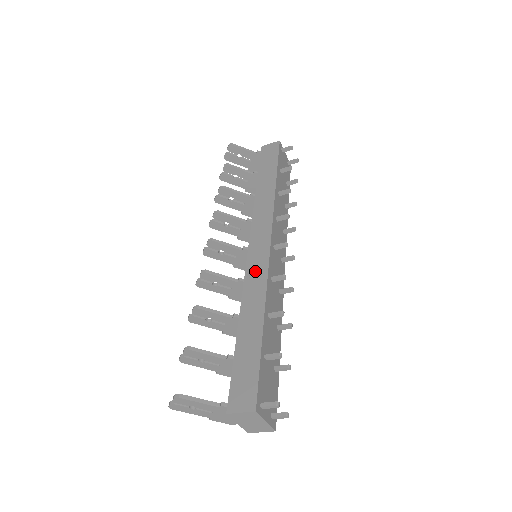
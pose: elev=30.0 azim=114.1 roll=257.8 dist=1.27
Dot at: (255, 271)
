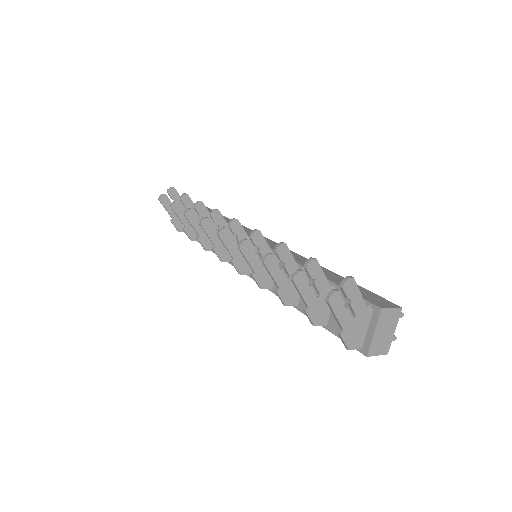
Dot at: occluded
